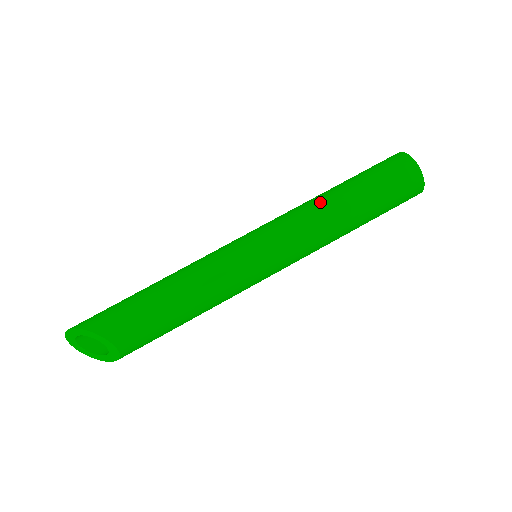
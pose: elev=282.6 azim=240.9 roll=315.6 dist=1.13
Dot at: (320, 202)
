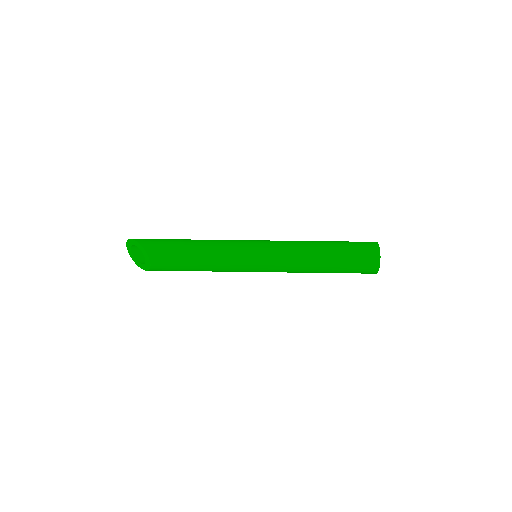
Dot at: (309, 245)
